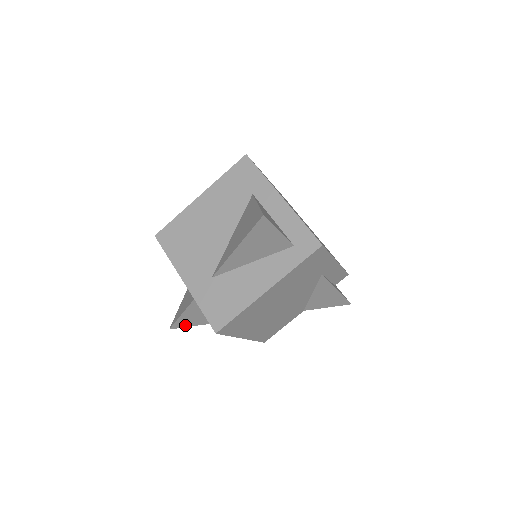
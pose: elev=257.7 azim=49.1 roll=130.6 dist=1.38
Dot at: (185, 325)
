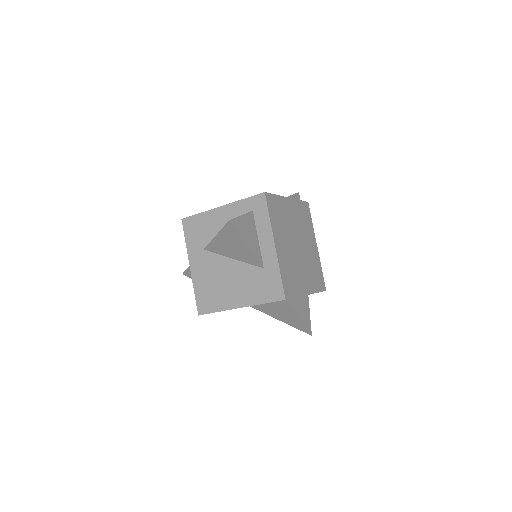
Dot at: occluded
